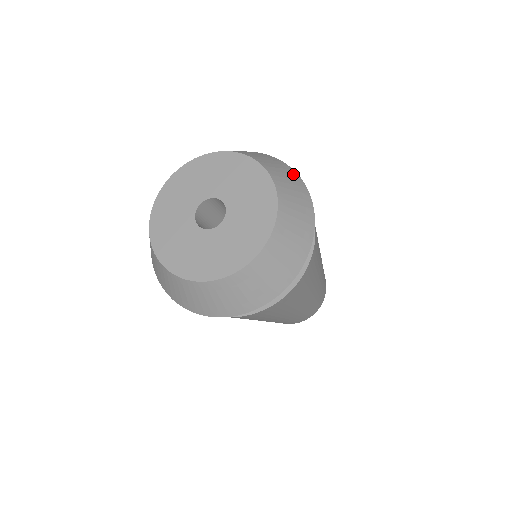
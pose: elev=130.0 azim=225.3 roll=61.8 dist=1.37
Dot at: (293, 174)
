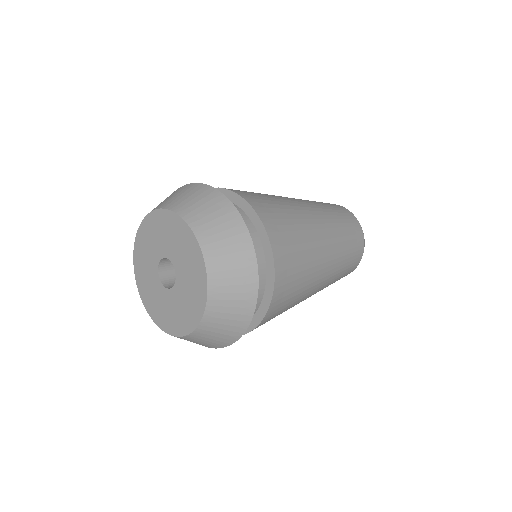
Dot at: (210, 193)
